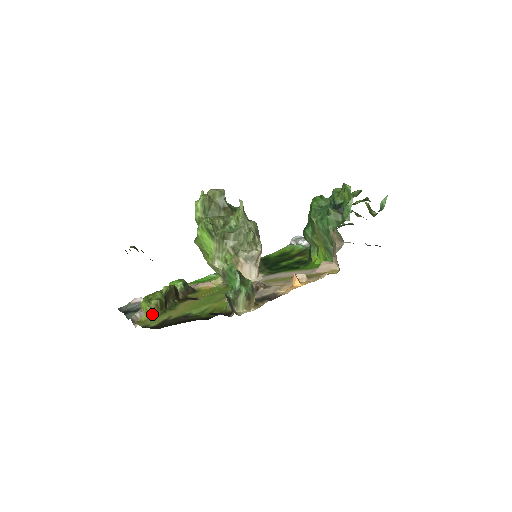
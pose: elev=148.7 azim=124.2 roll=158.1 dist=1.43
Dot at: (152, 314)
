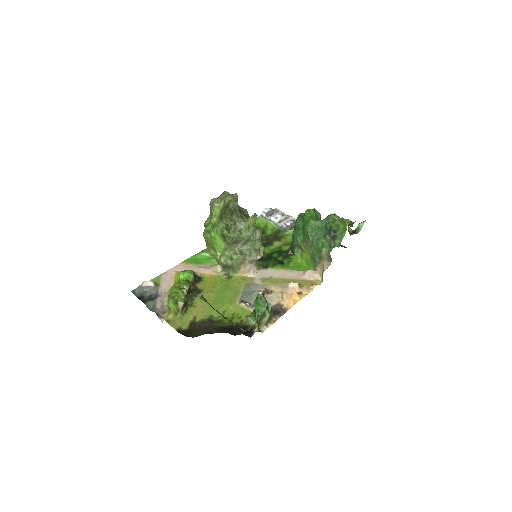
Dot at: (178, 313)
